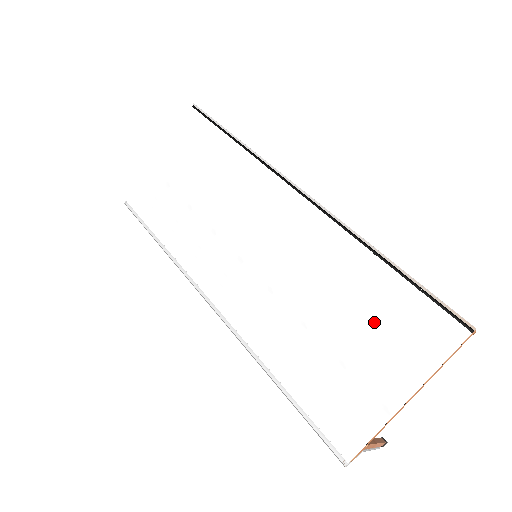
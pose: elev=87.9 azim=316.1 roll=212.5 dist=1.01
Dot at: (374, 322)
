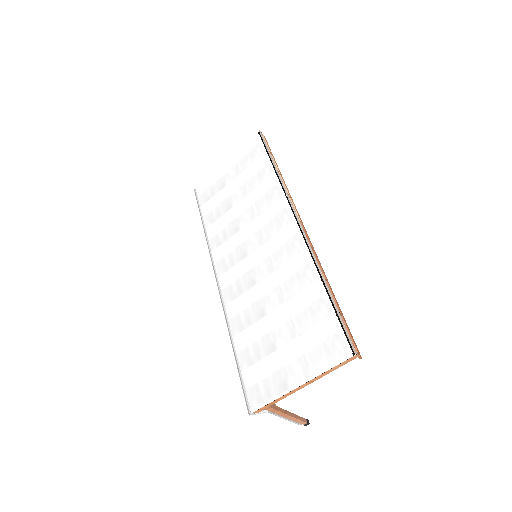
Dot at: (302, 327)
